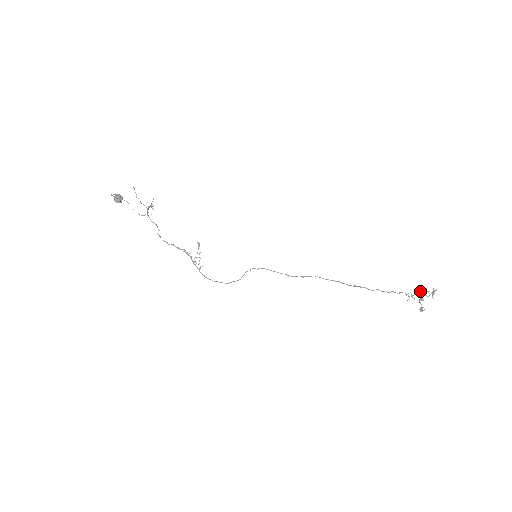
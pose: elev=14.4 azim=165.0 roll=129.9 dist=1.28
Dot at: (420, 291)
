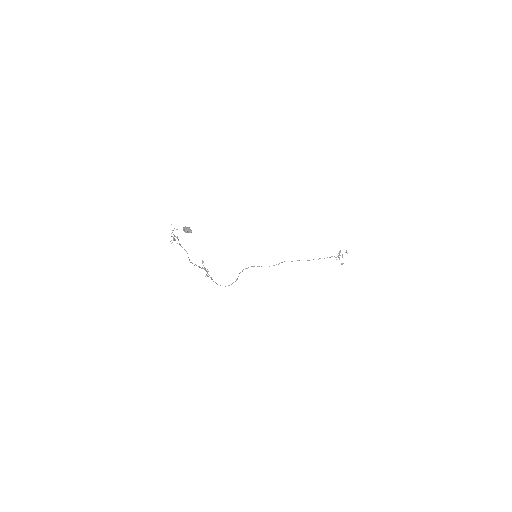
Dot at: occluded
